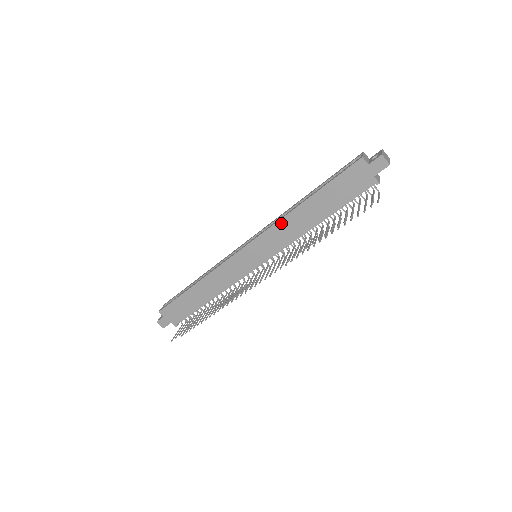
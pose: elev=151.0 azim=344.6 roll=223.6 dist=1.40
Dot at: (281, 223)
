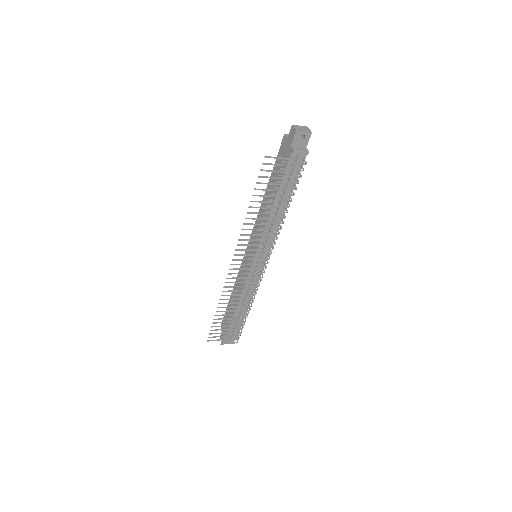
Dot at: (259, 215)
